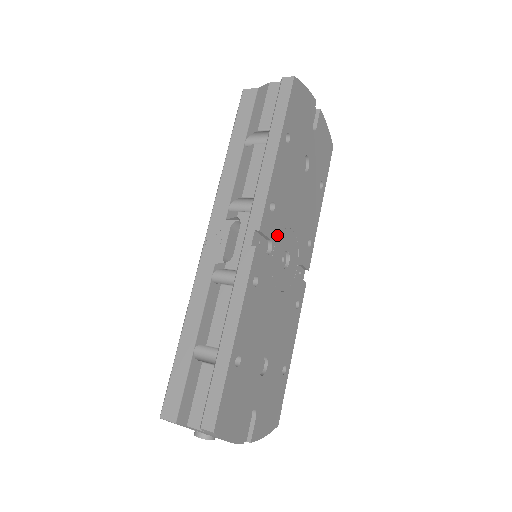
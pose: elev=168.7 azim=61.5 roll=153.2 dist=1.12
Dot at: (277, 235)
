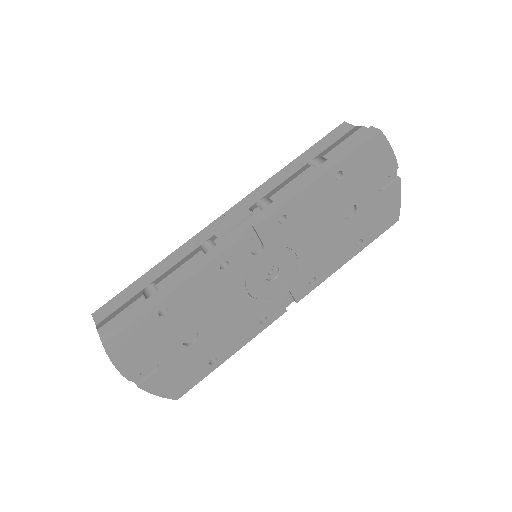
Dot at: (274, 246)
